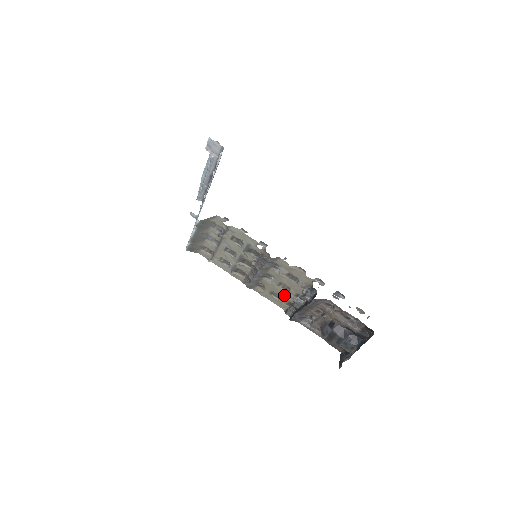
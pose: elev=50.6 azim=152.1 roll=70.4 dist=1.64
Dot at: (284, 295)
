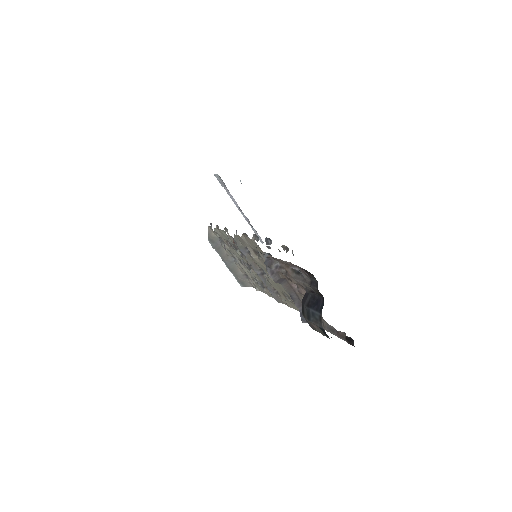
Dot at: occluded
